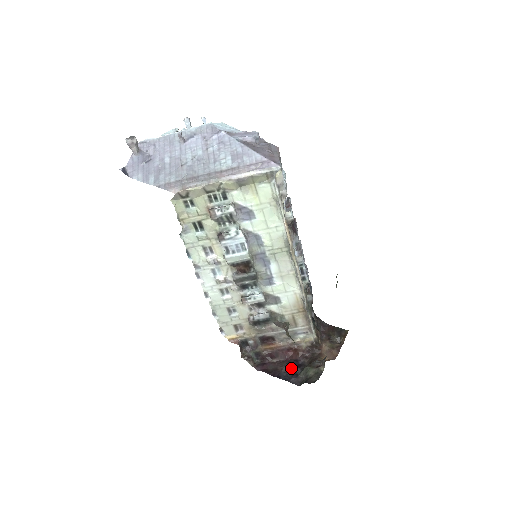
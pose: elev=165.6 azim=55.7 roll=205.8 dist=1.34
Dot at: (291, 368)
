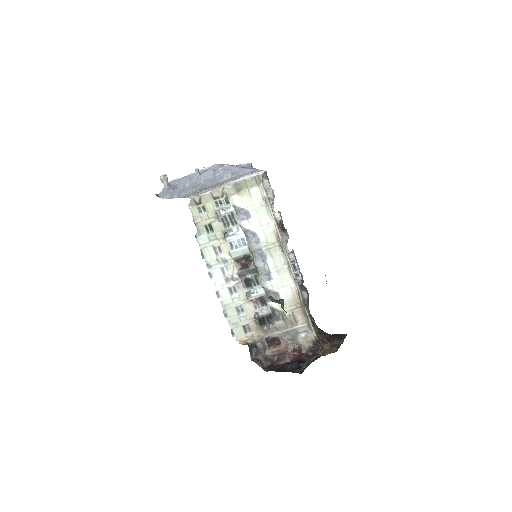
Dot at: (296, 364)
